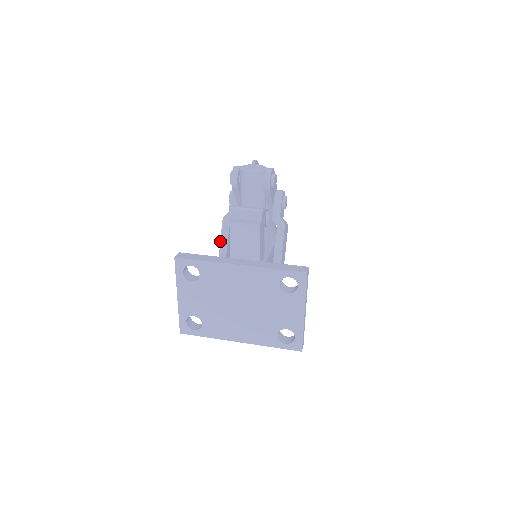
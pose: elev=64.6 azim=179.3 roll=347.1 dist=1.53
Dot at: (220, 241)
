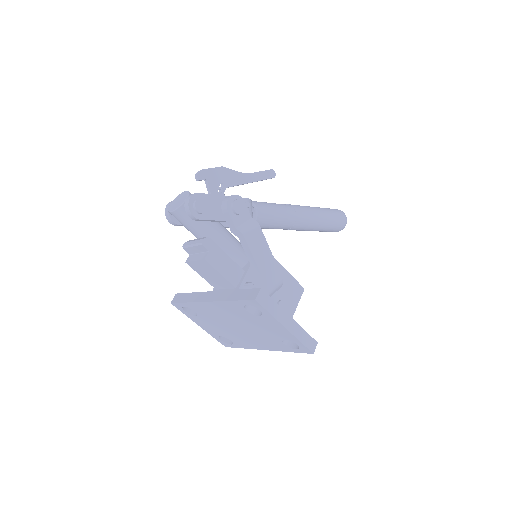
Dot at: occluded
